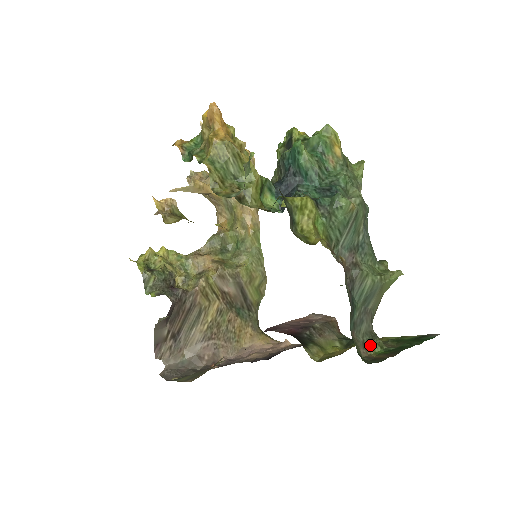
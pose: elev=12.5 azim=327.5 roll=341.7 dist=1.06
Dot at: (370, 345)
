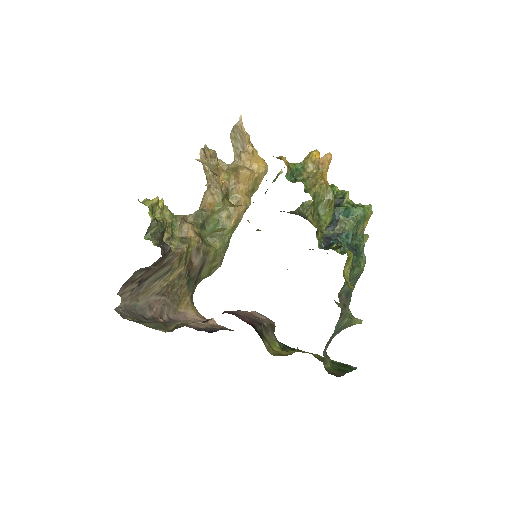
Dot at: (326, 361)
